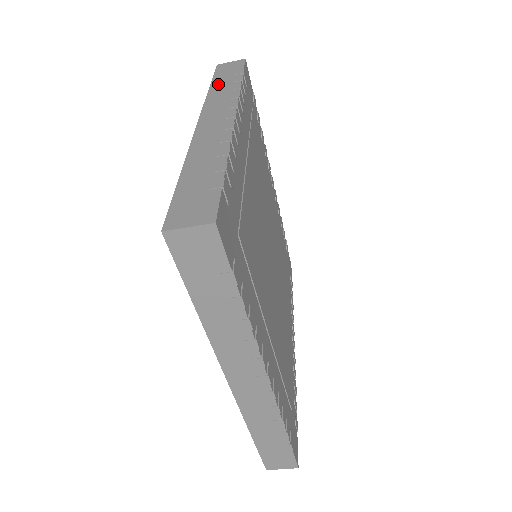
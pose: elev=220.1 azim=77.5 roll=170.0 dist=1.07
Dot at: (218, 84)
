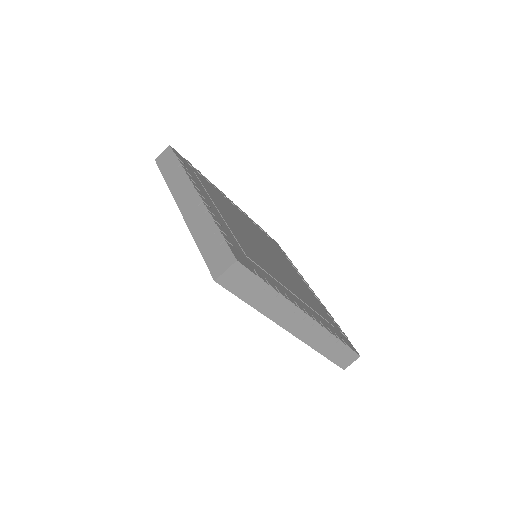
Dot at: (168, 175)
